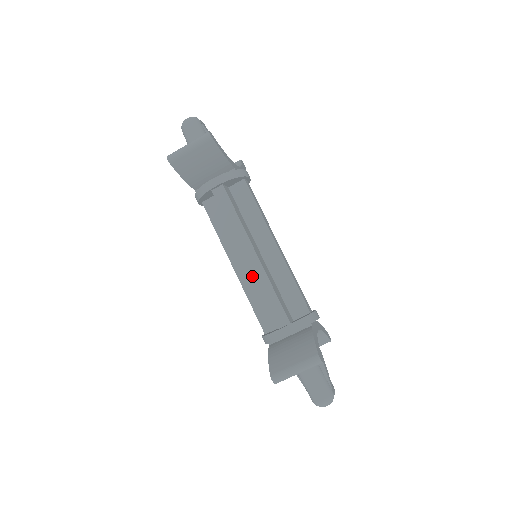
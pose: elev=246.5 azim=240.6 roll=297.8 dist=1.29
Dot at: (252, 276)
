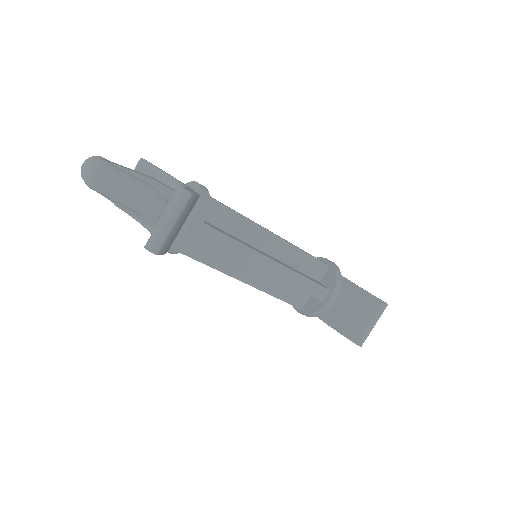
Dot at: (267, 277)
